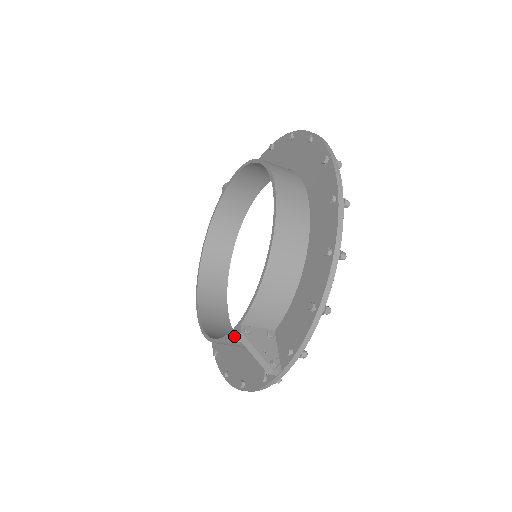
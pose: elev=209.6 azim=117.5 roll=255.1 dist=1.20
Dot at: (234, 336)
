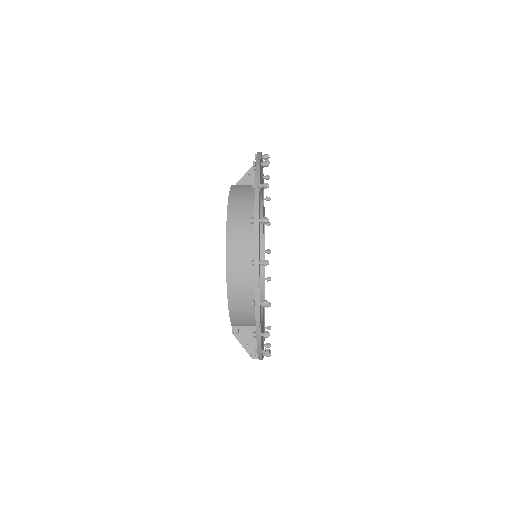
Dot at: occluded
